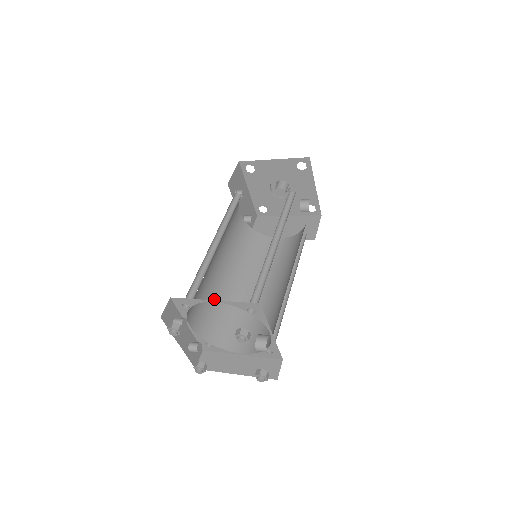
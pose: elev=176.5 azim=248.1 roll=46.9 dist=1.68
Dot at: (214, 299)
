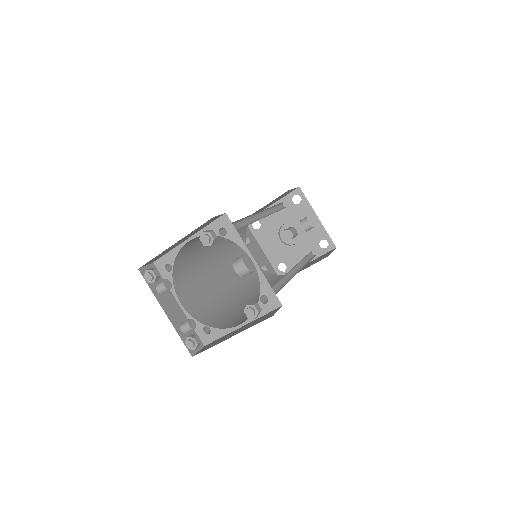
Dot at: (216, 300)
